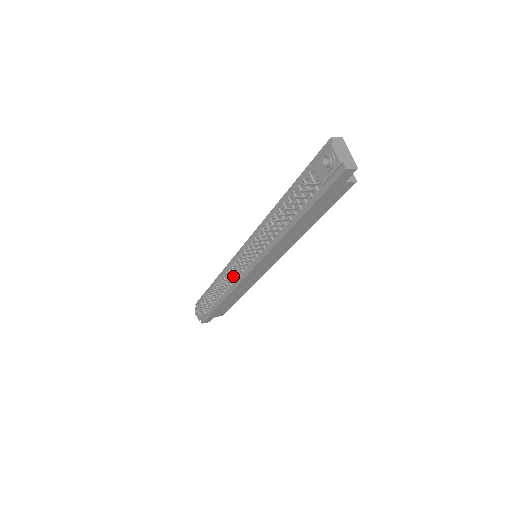
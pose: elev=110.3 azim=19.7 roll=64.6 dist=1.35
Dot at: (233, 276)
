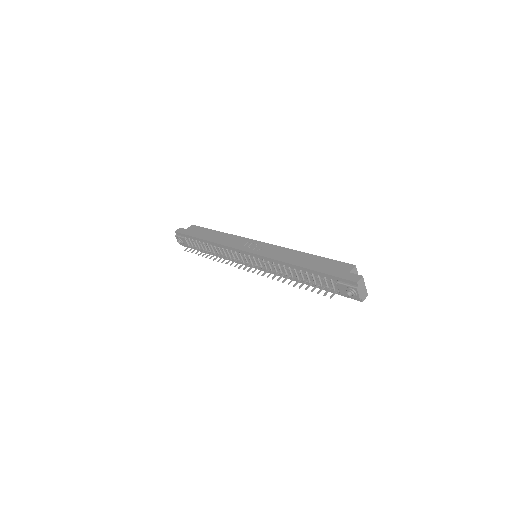
Dot at: (231, 255)
